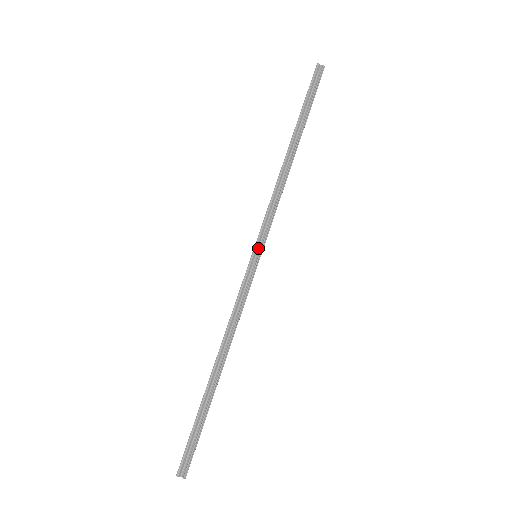
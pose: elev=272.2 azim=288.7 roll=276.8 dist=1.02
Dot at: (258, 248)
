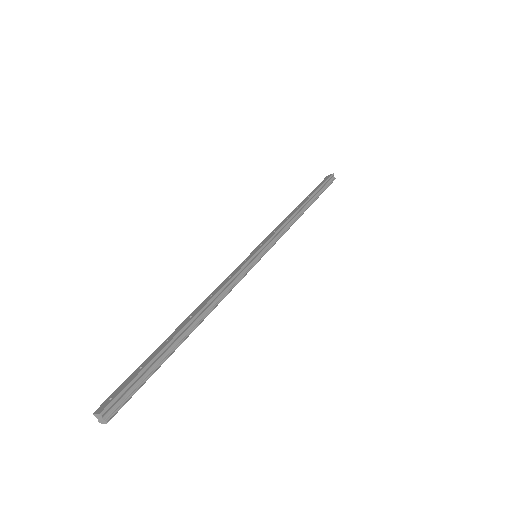
Dot at: (262, 251)
